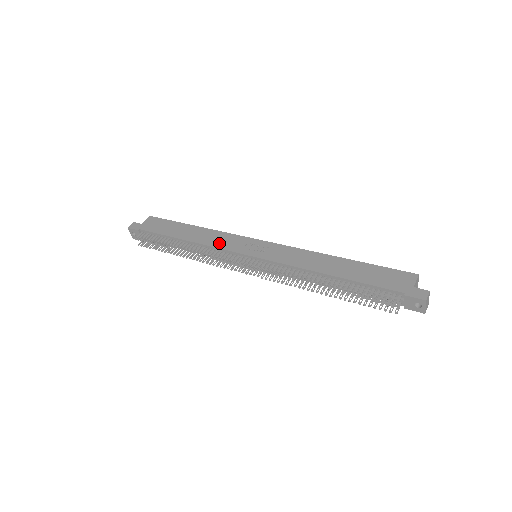
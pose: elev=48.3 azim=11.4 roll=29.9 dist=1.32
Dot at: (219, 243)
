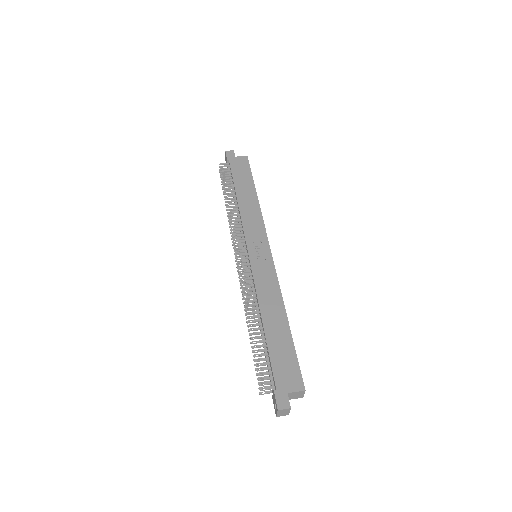
Dot at: (248, 222)
